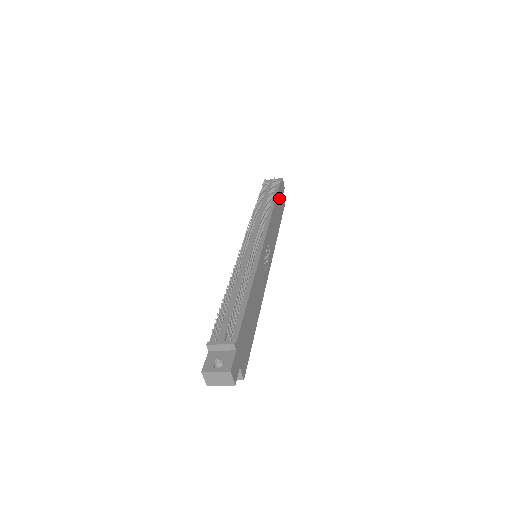
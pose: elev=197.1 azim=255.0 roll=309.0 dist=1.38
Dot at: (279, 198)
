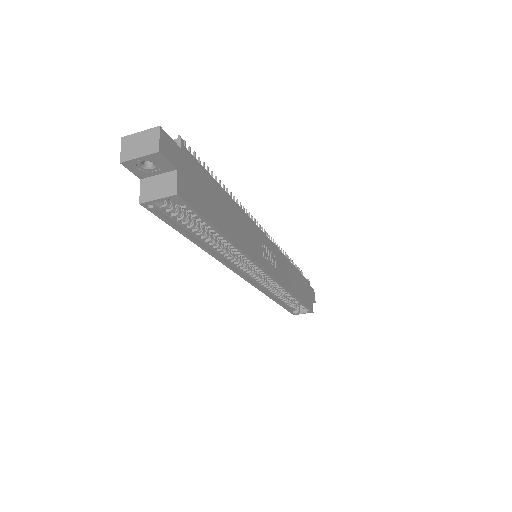
Dot at: (304, 285)
